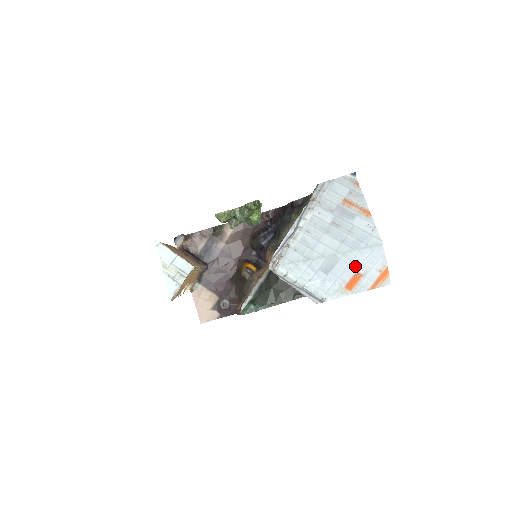
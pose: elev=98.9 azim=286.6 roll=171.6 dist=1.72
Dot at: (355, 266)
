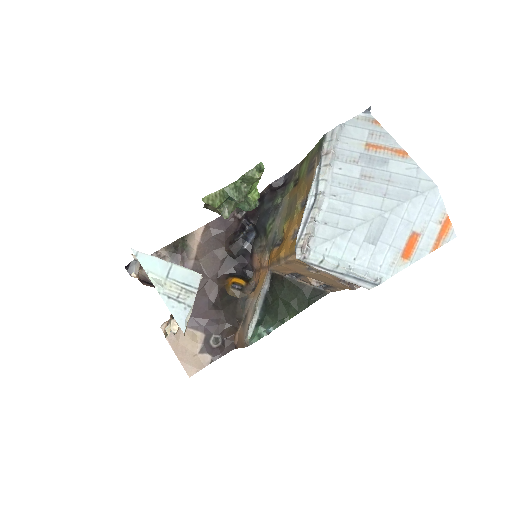
Dot at: (409, 224)
